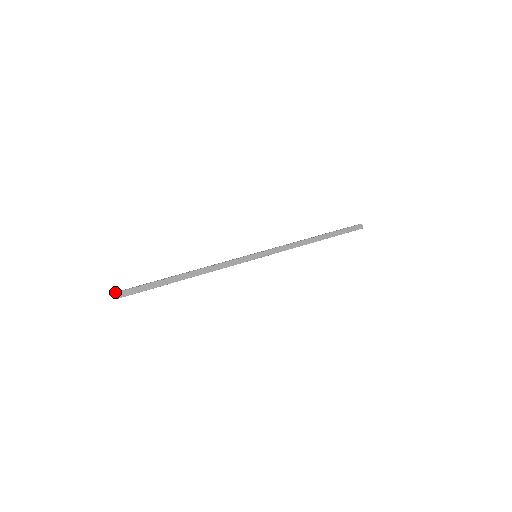
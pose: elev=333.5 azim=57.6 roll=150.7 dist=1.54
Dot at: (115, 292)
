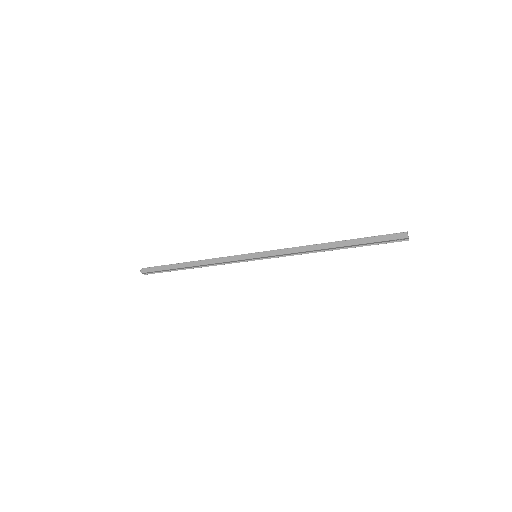
Dot at: occluded
